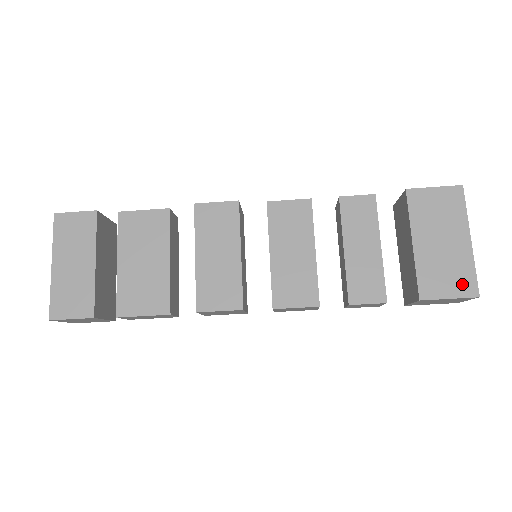
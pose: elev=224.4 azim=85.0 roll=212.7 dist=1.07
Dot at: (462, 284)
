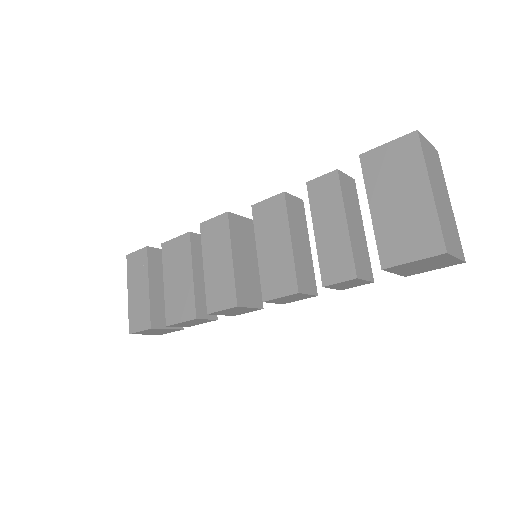
Dot at: (425, 242)
